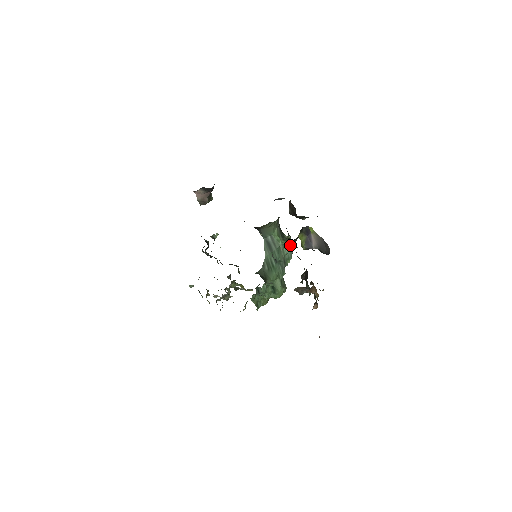
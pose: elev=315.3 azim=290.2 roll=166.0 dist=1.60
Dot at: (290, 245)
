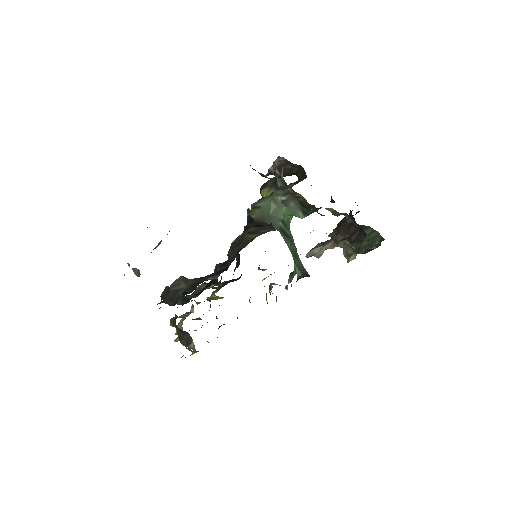
Dot at: occluded
